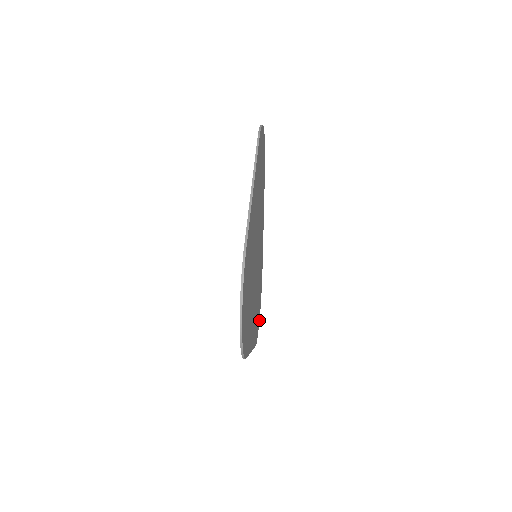
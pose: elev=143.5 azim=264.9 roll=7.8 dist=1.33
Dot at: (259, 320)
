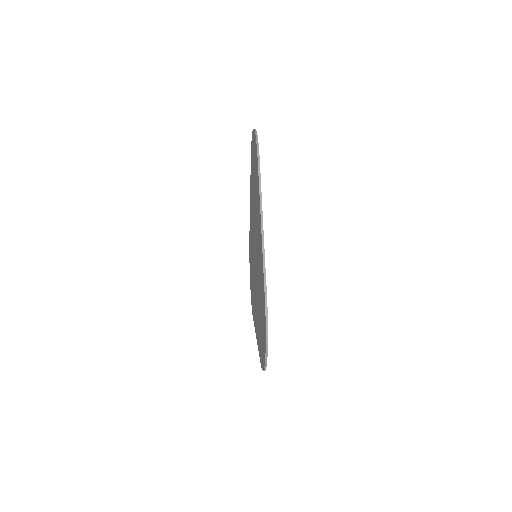
Dot at: occluded
